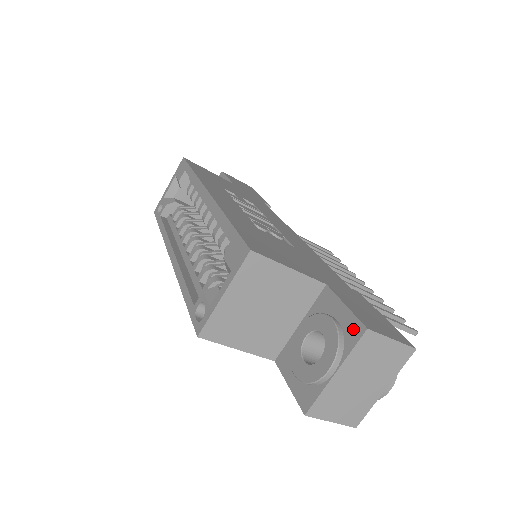
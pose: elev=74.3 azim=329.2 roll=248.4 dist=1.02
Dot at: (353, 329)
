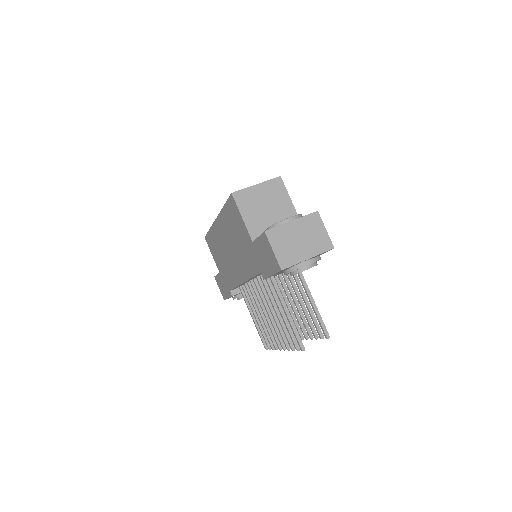
Dot at: occluded
